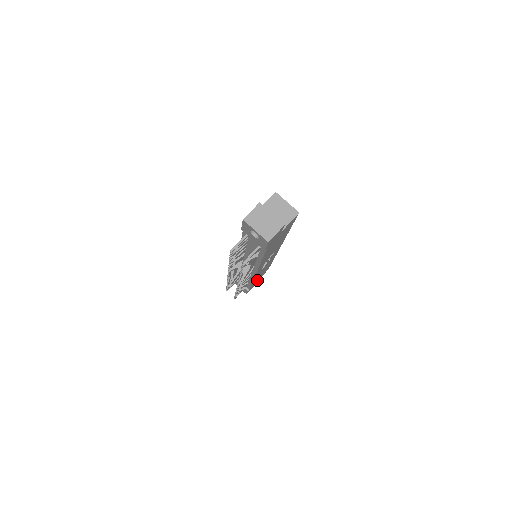
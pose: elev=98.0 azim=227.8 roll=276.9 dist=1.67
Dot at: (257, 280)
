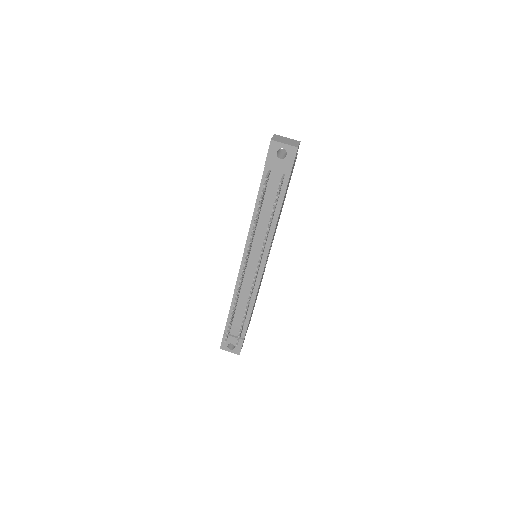
Dot at: occluded
